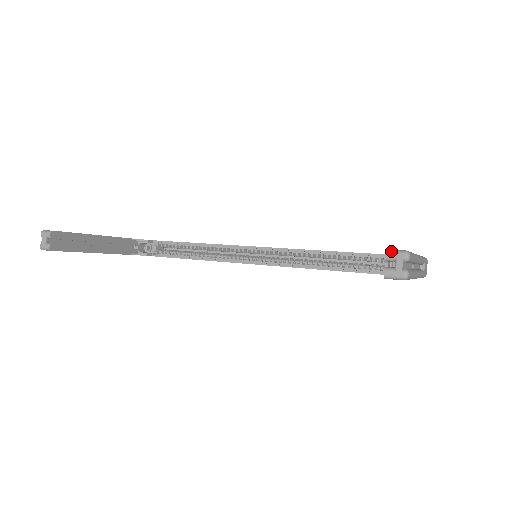
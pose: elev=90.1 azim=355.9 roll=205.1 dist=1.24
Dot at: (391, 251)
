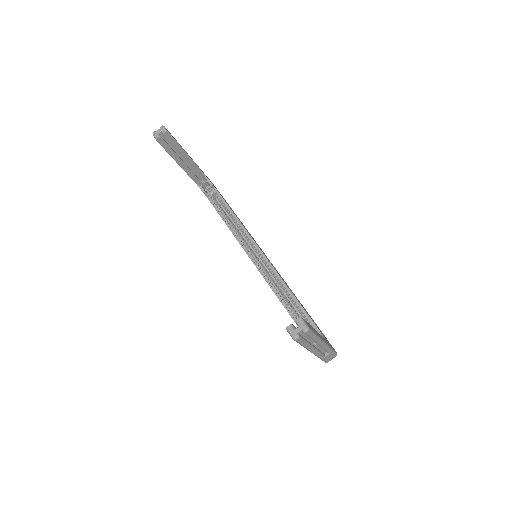
Dot at: (302, 320)
